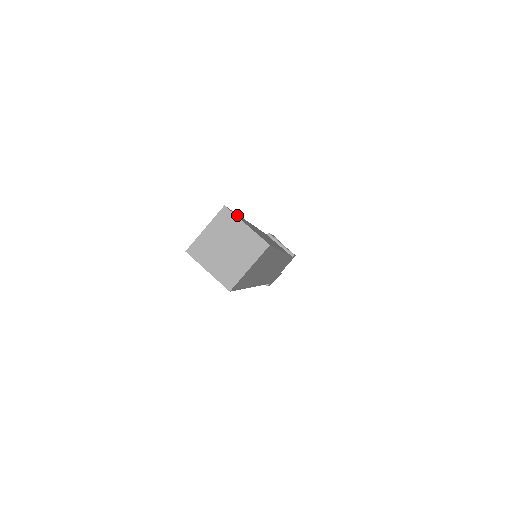
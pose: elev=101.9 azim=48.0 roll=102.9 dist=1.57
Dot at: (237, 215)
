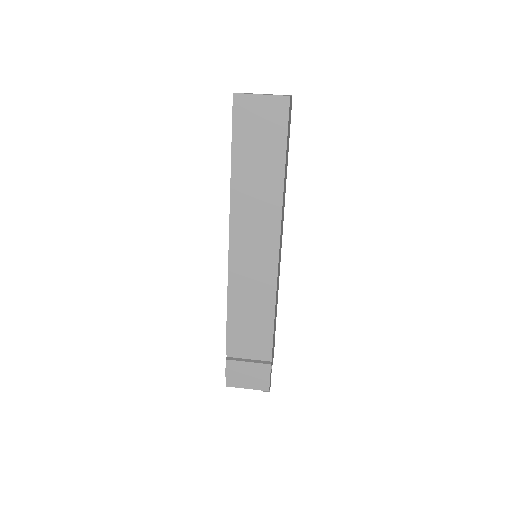
Dot at: occluded
